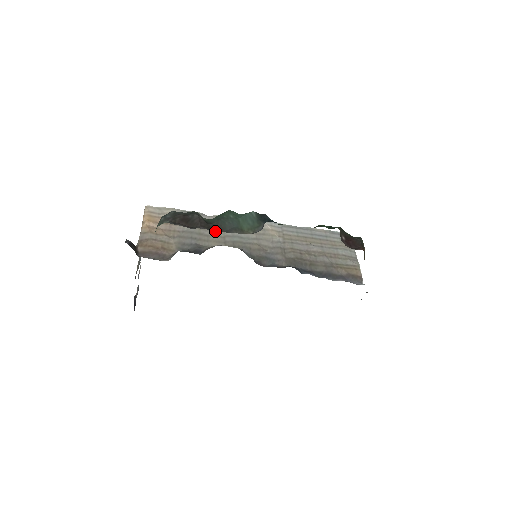
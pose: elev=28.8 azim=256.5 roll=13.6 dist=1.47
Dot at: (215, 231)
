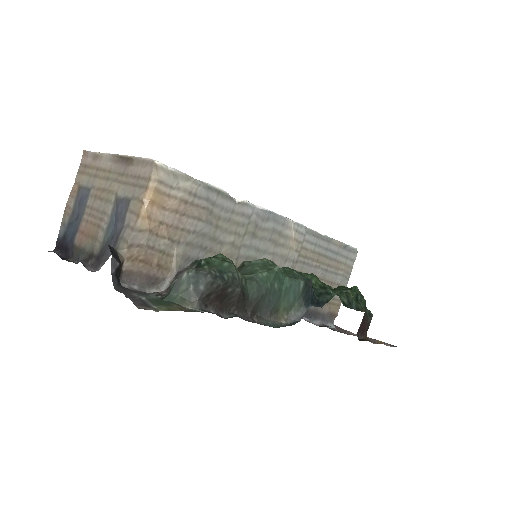
Dot at: (233, 235)
